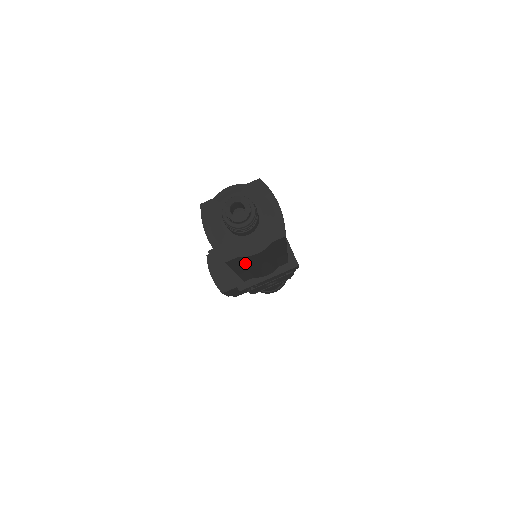
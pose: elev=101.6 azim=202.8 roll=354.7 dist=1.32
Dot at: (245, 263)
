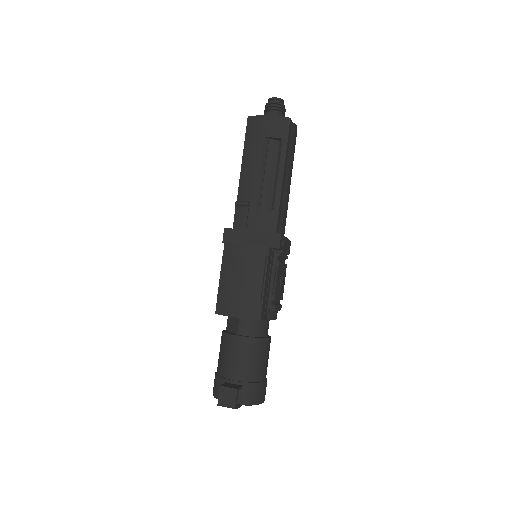
Dot at: (289, 150)
